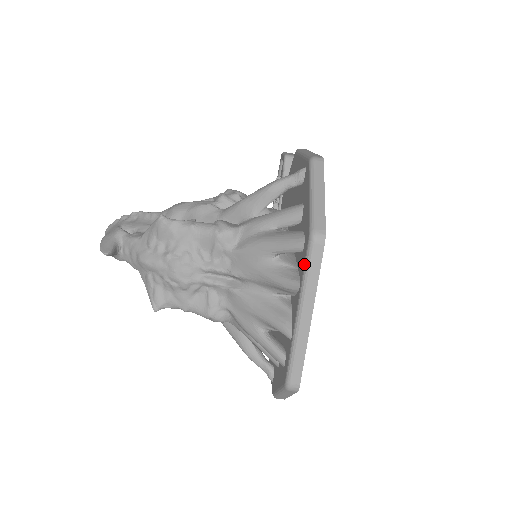
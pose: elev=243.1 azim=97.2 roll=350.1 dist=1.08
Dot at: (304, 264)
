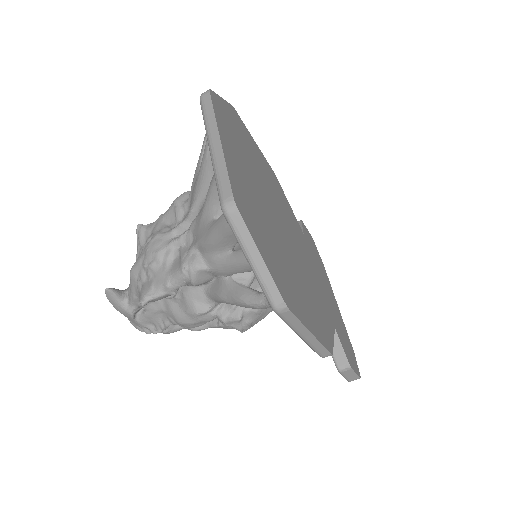
Dot at: (203, 116)
